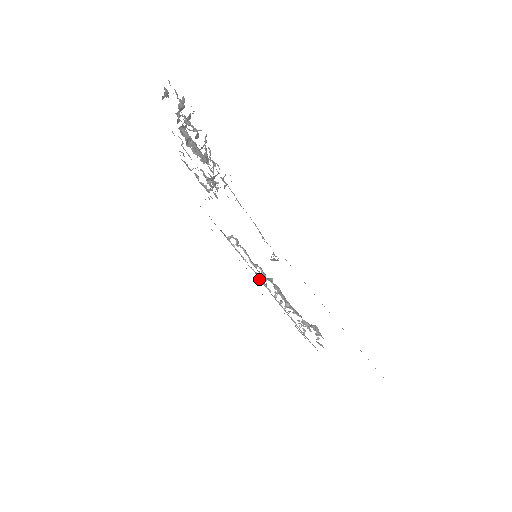
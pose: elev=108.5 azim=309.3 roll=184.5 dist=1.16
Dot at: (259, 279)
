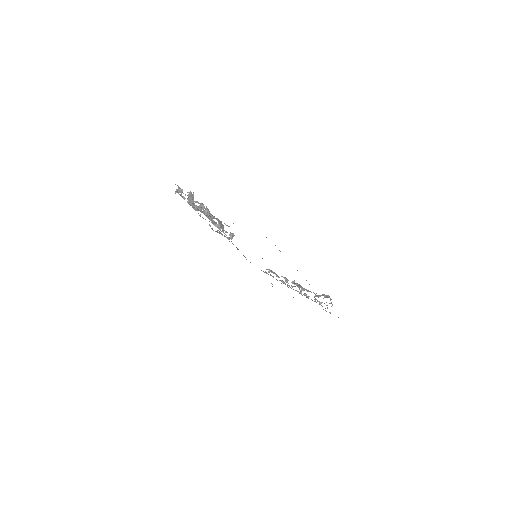
Dot at: (288, 287)
